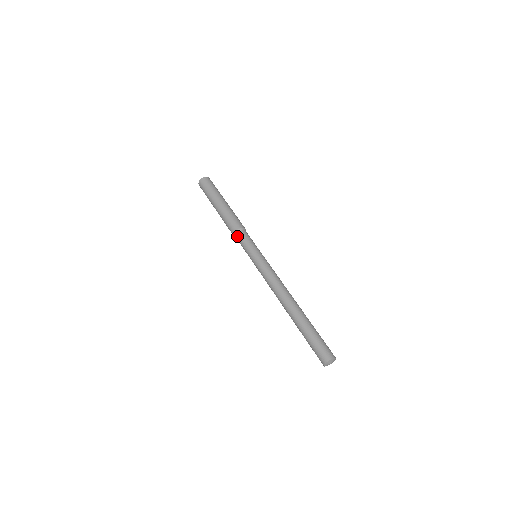
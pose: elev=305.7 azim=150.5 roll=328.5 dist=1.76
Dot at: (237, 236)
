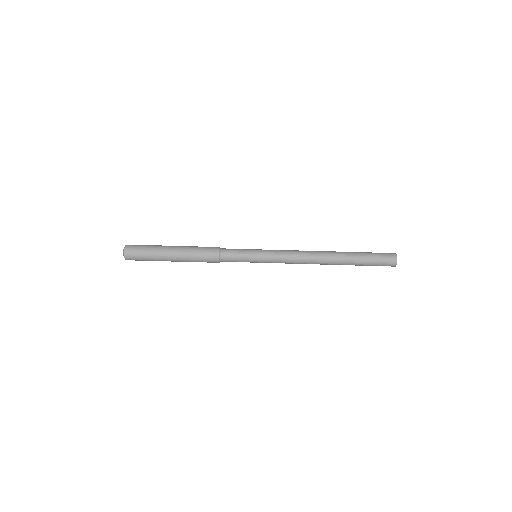
Dot at: (224, 261)
